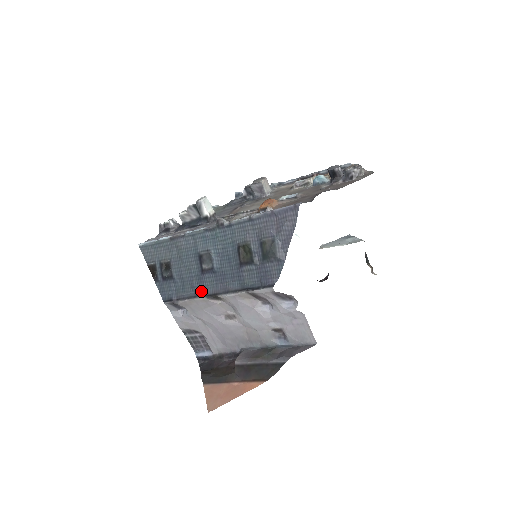
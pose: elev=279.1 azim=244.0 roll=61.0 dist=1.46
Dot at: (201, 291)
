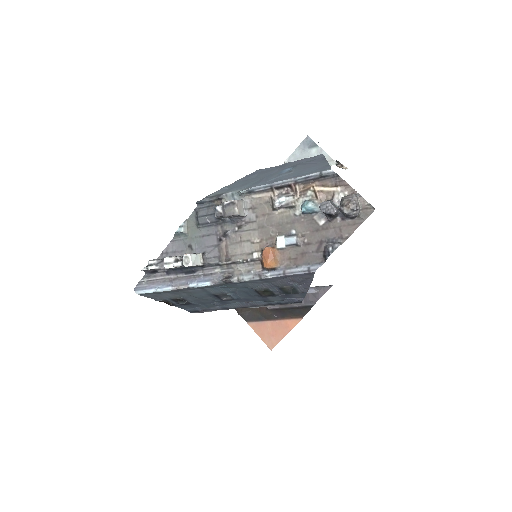
Dot at: (227, 306)
